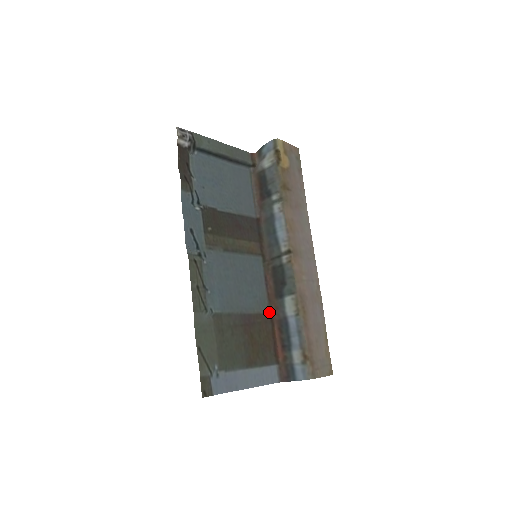
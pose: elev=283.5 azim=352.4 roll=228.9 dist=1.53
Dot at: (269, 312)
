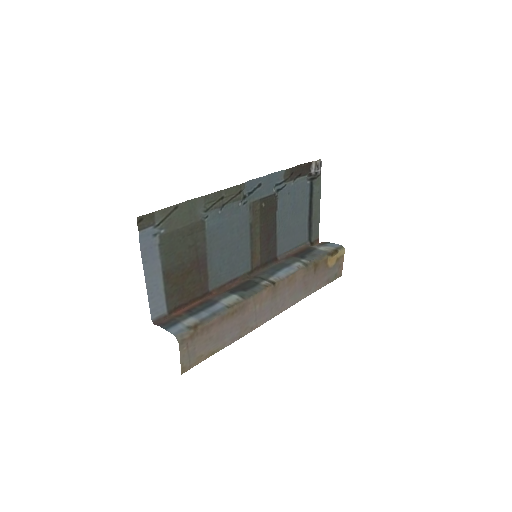
Dot at: (210, 290)
